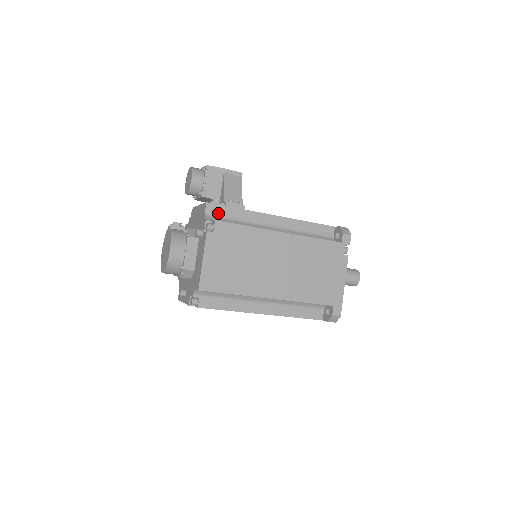
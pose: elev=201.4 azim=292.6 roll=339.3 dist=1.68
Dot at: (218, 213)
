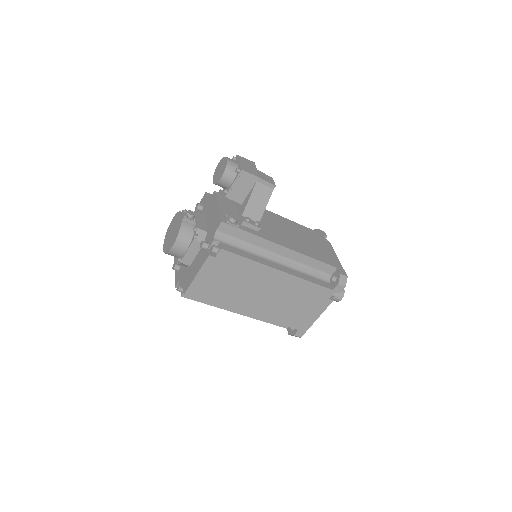
Dot at: (229, 233)
